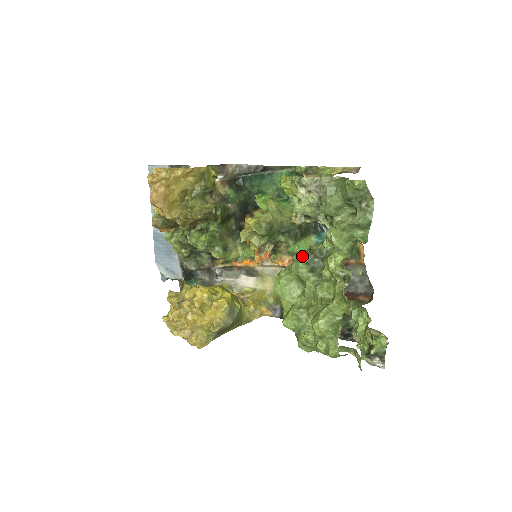
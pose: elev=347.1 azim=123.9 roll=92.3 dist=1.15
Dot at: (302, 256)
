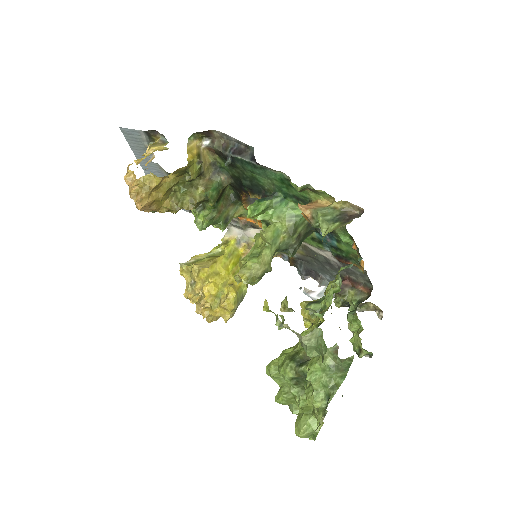
Dot at: (287, 372)
